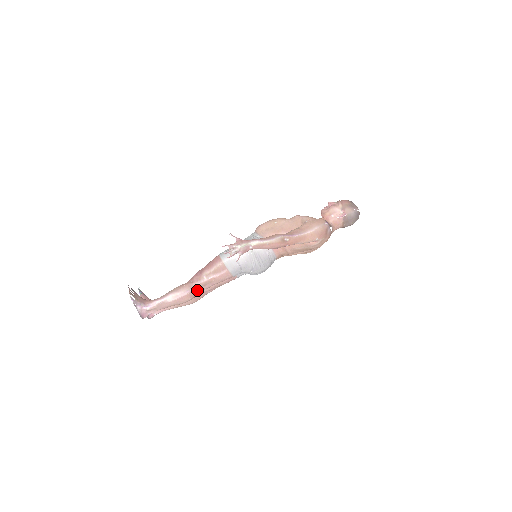
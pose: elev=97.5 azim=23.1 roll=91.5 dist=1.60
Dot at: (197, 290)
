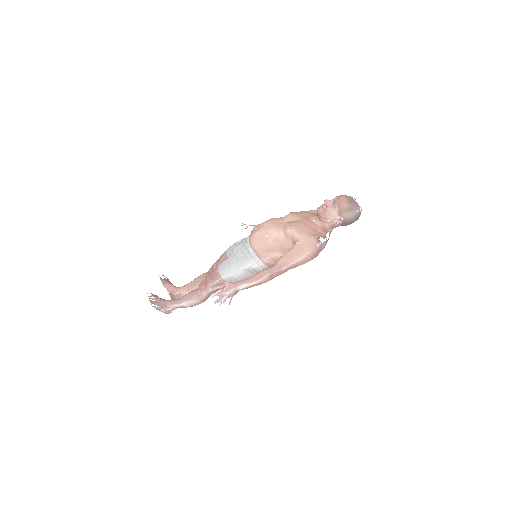
Dot at: (206, 297)
